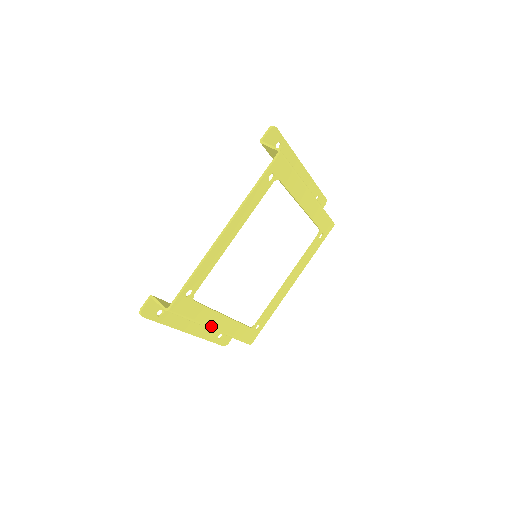
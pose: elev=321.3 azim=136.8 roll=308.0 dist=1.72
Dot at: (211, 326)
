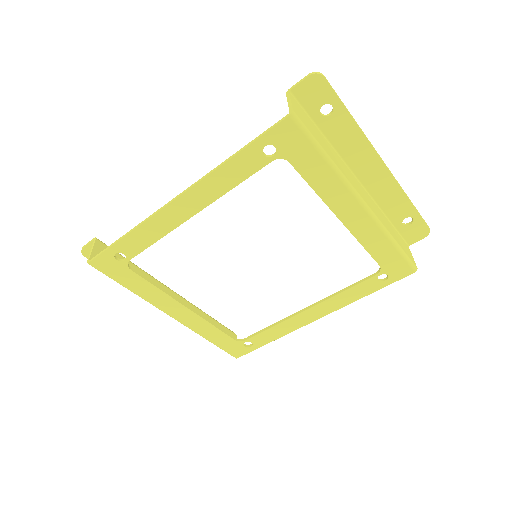
Dot at: (163, 309)
